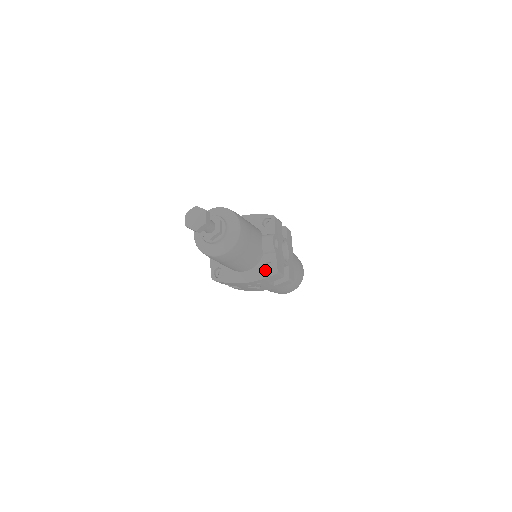
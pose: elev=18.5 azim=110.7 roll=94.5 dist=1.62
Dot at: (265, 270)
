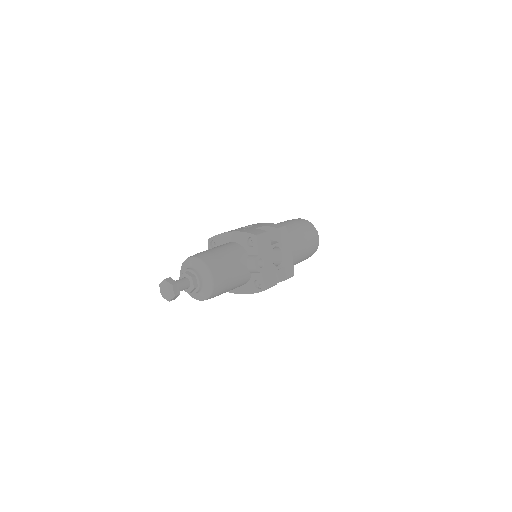
Dot at: (257, 285)
